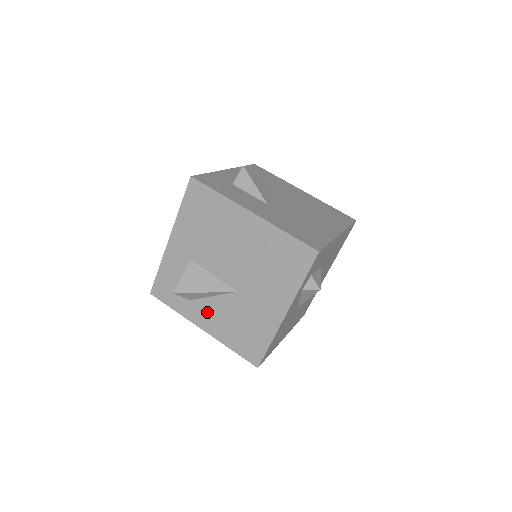
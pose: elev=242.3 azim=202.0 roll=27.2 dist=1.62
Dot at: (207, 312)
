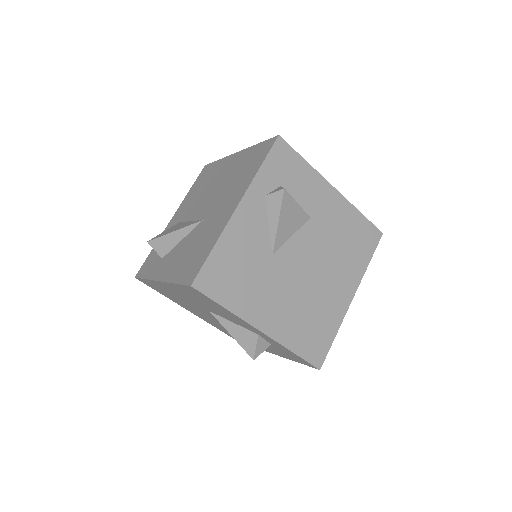
Dot at: (170, 259)
